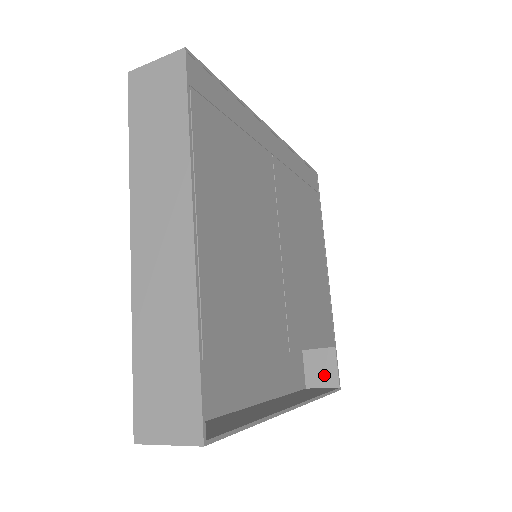
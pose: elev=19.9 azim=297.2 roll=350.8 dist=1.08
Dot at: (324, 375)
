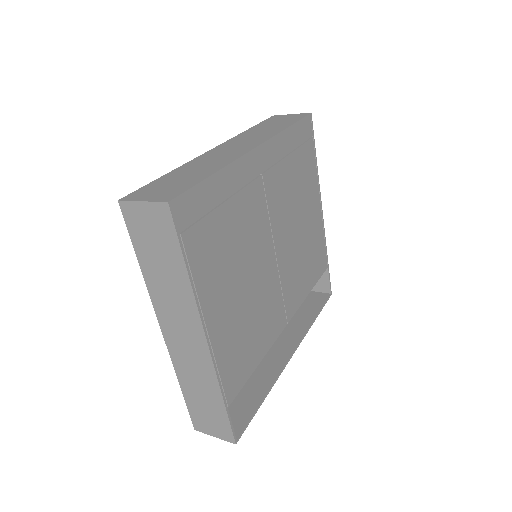
Dot at: (319, 284)
